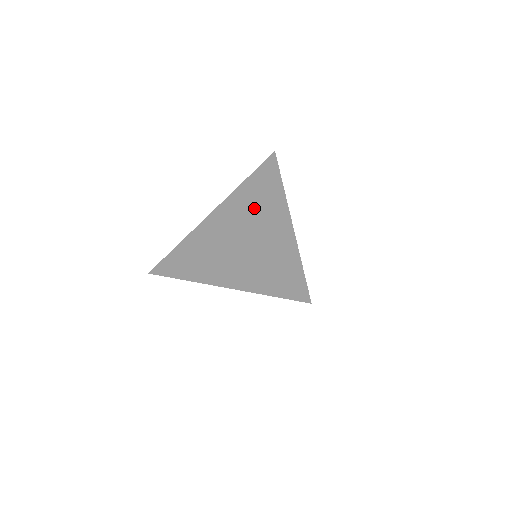
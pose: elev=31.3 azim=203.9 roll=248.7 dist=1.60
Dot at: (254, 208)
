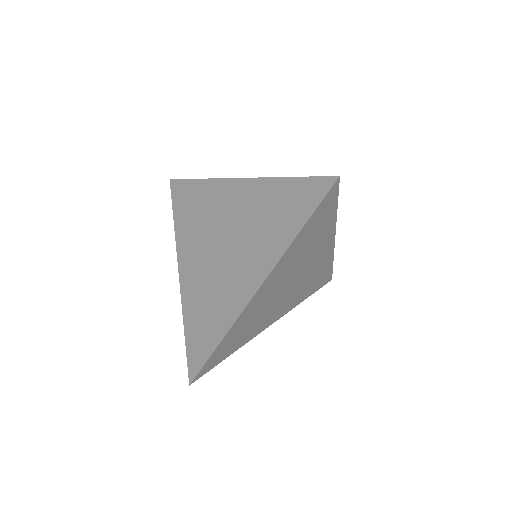
Dot at: (255, 229)
